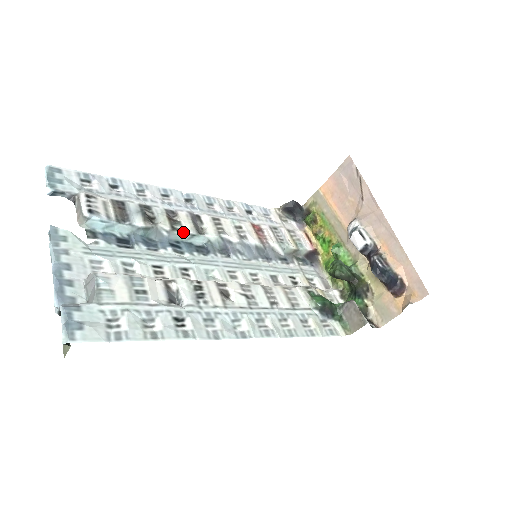
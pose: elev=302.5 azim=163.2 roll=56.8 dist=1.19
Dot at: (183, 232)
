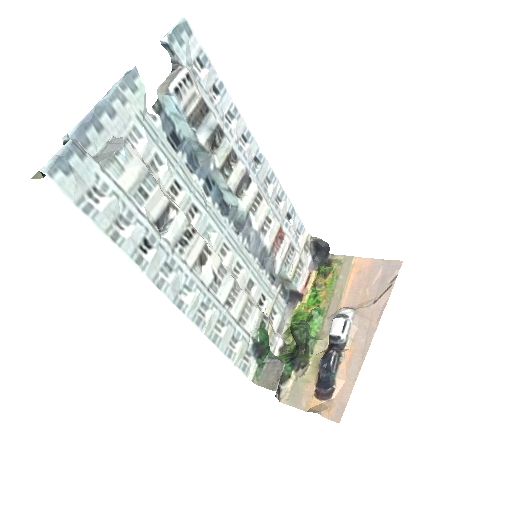
Dot at: (226, 180)
